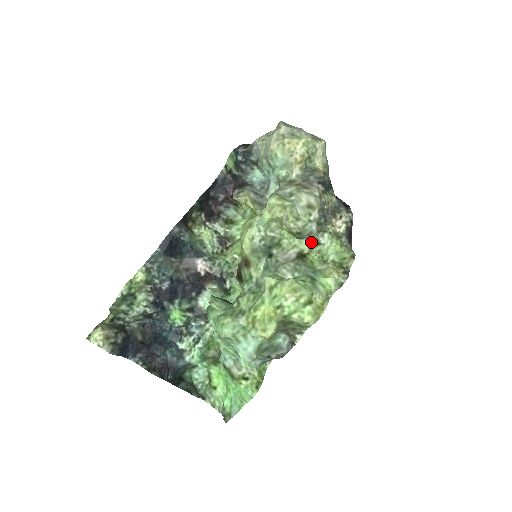
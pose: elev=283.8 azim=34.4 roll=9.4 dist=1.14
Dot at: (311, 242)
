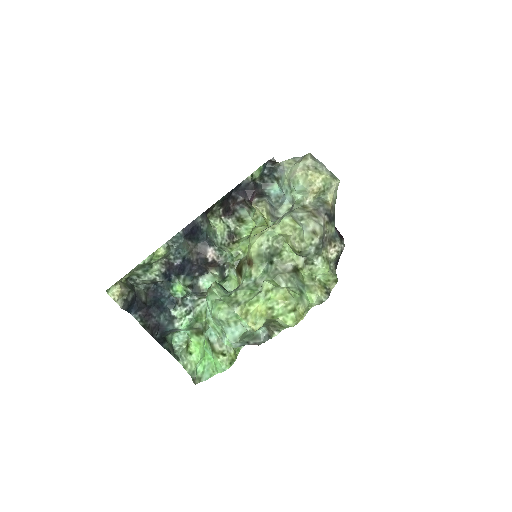
Dot at: (306, 260)
